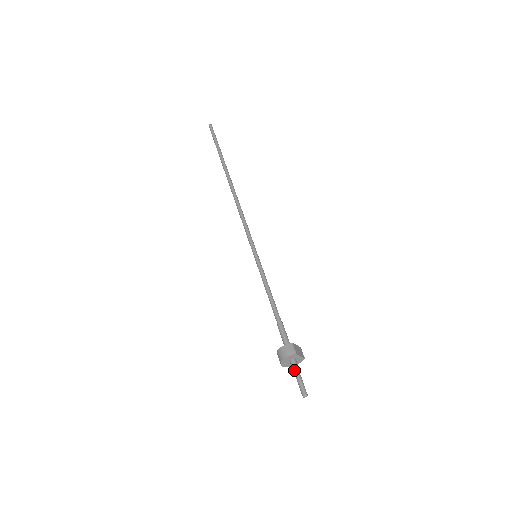
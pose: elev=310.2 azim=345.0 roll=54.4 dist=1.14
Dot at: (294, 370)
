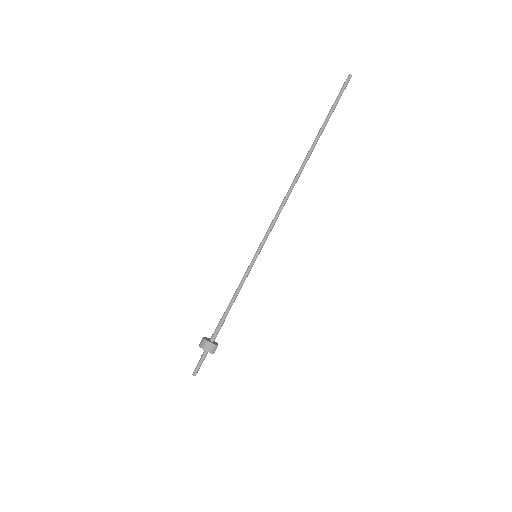
Dot at: (203, 358)
